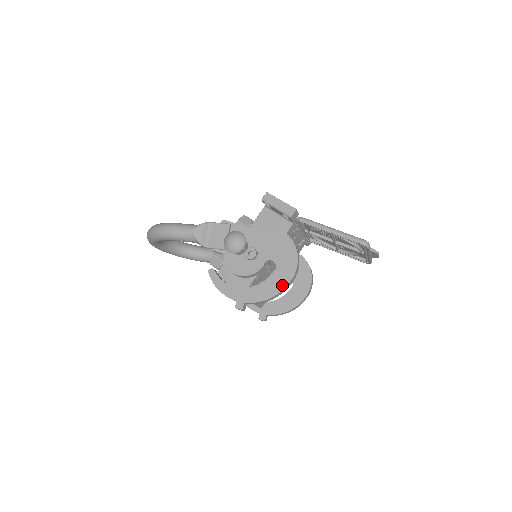
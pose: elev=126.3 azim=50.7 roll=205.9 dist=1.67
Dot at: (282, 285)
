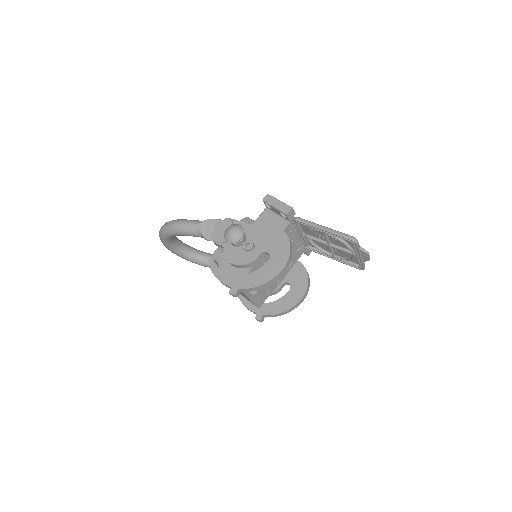
Dot at: (274, 273)
